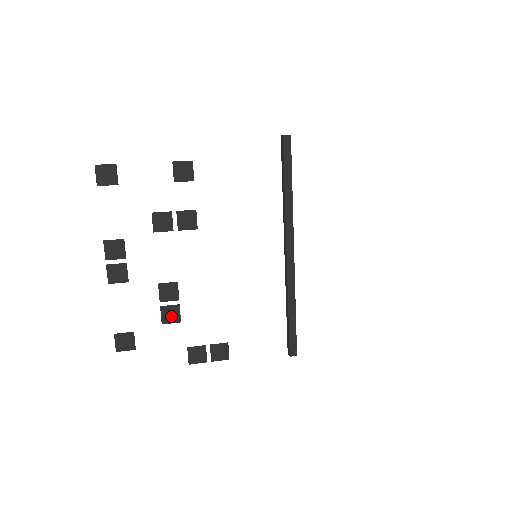
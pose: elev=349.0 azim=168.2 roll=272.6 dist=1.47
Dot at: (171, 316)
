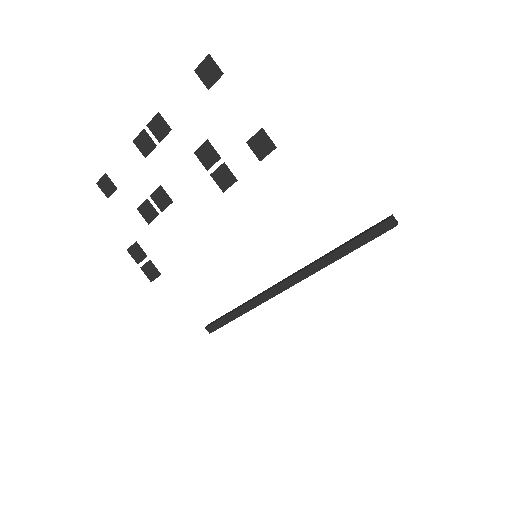
Dot at: (147, 213)
